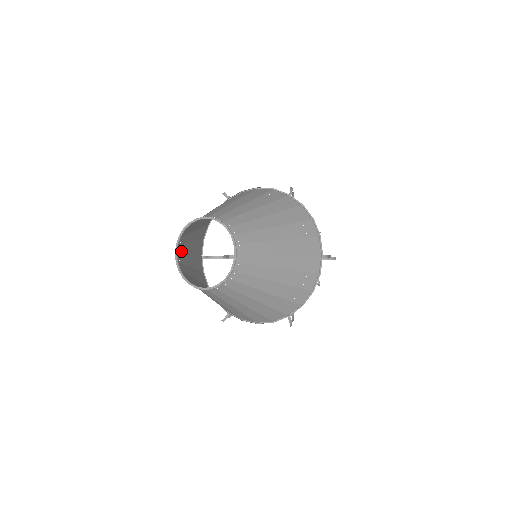
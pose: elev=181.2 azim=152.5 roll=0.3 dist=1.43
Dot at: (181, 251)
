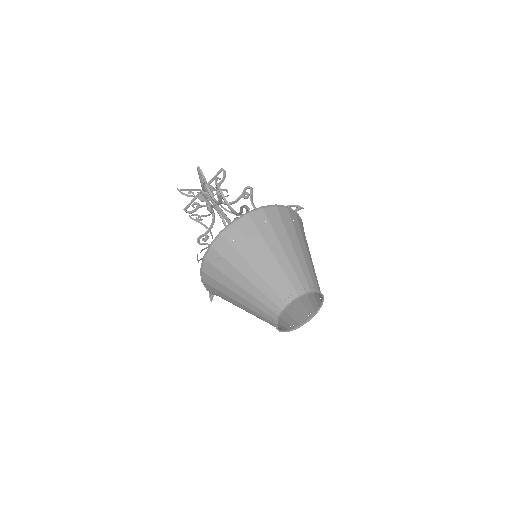
Dot at: occluded
